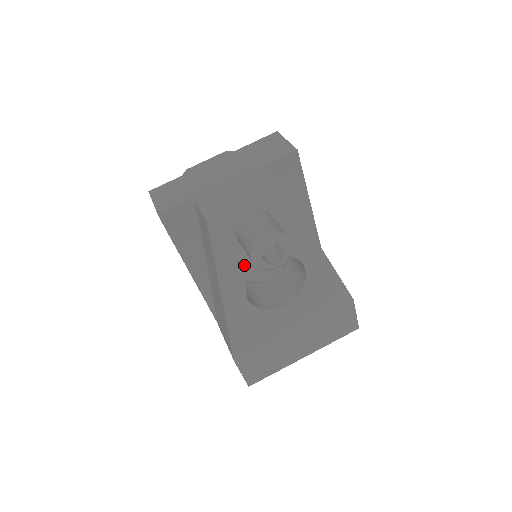
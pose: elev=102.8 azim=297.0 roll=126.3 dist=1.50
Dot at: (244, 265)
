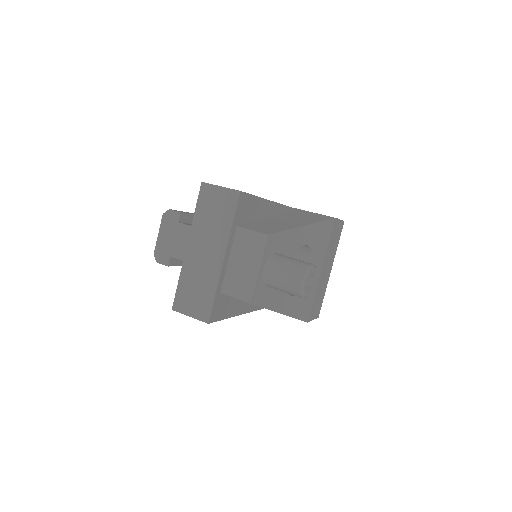
Dot at: occluded
